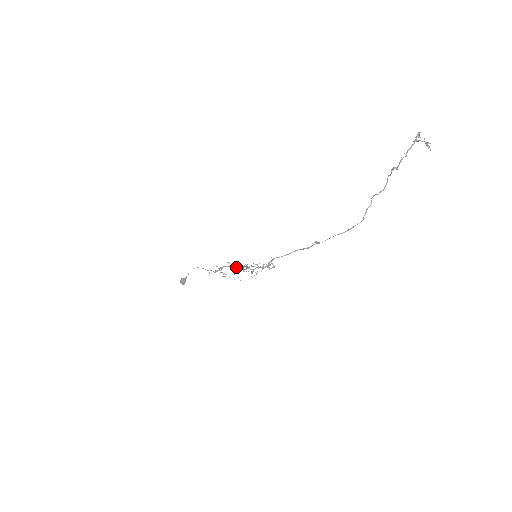
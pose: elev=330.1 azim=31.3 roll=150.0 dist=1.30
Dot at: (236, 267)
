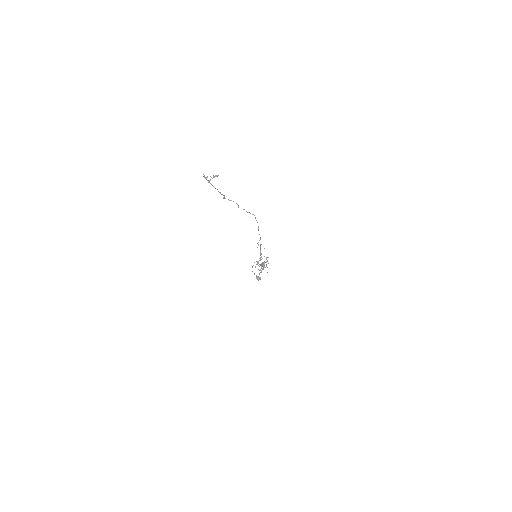
Dot at: occluded
